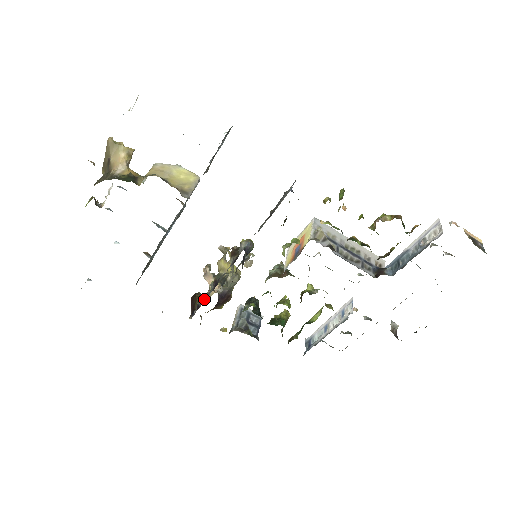
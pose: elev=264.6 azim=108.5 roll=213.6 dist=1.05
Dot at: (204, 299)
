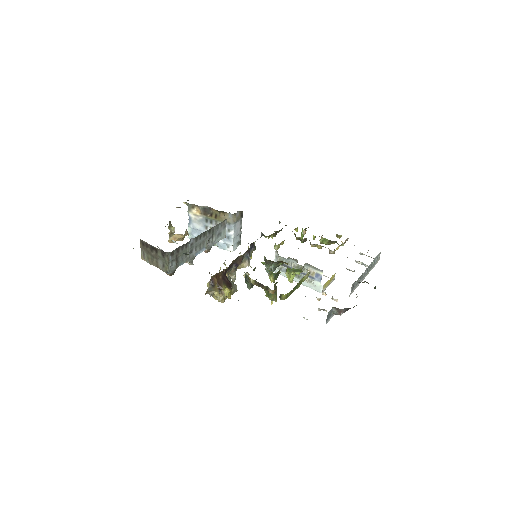
Dot at: occluded
